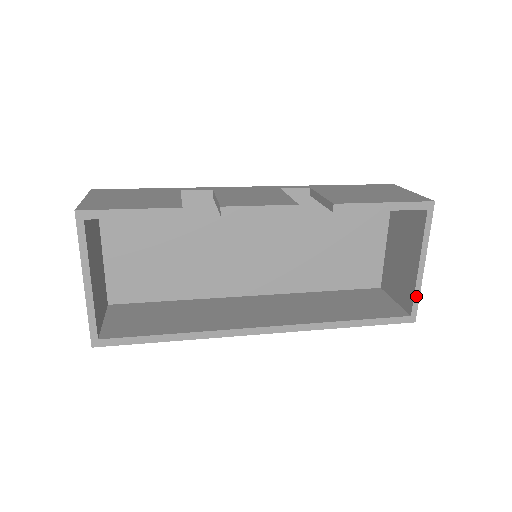
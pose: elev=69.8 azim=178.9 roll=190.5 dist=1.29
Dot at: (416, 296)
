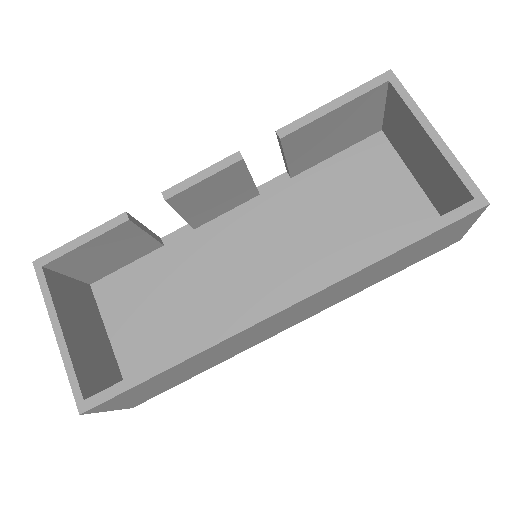
Dot at: (459, 172)
